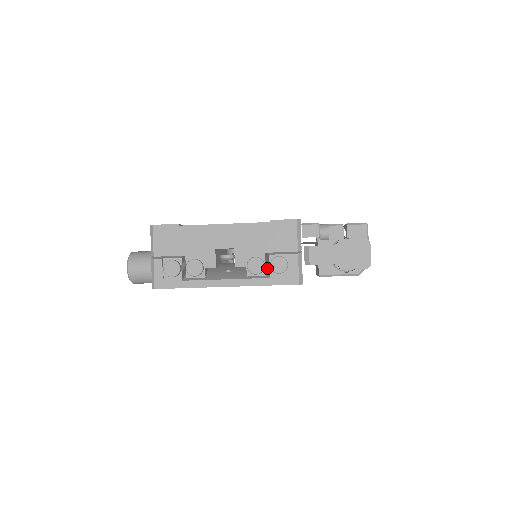
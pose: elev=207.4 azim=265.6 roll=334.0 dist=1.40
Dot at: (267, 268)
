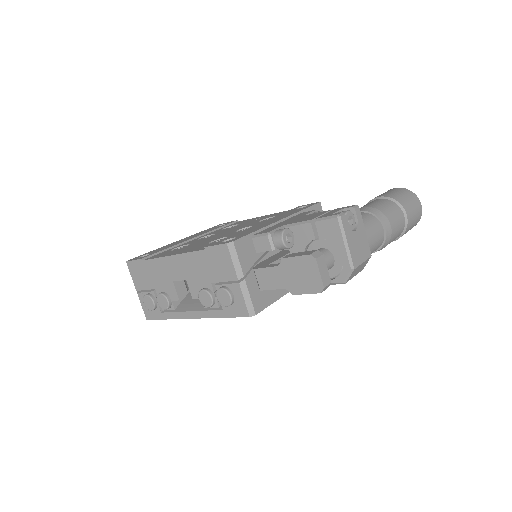
Dot at: occluded
